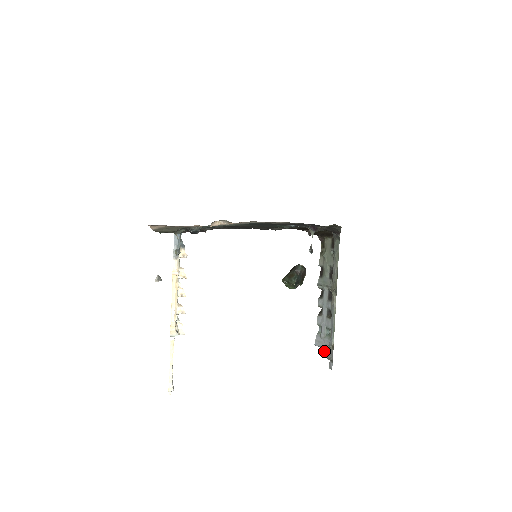
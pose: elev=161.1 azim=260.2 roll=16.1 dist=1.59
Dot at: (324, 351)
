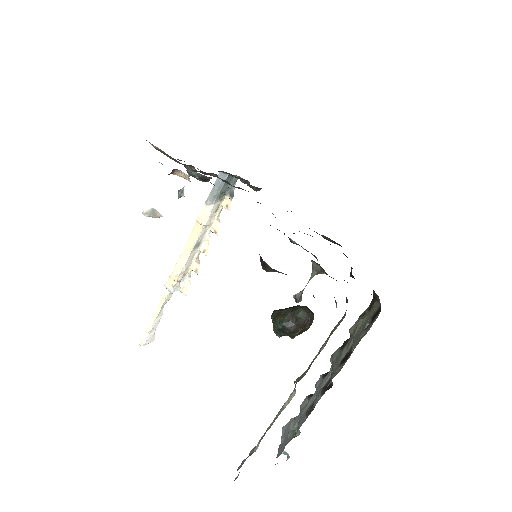
Dot at: occluded
